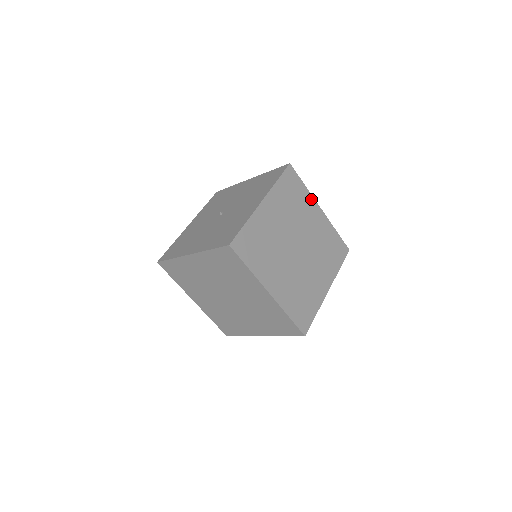
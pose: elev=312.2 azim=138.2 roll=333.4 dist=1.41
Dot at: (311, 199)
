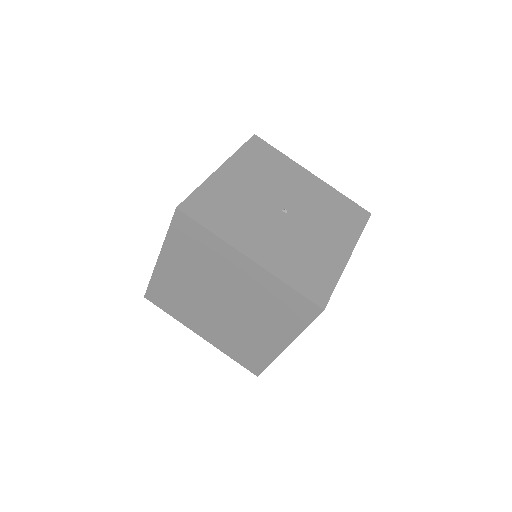
Dot at: occluded
